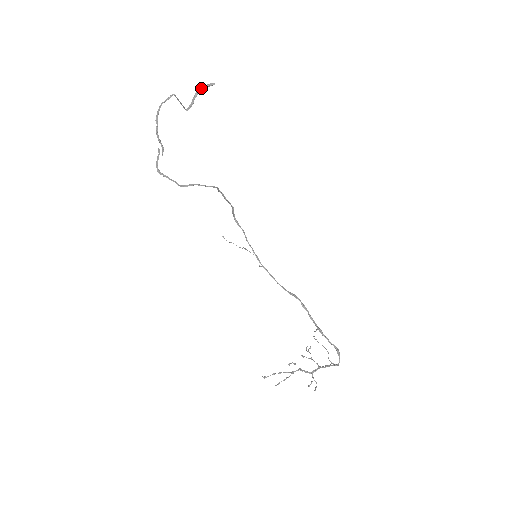
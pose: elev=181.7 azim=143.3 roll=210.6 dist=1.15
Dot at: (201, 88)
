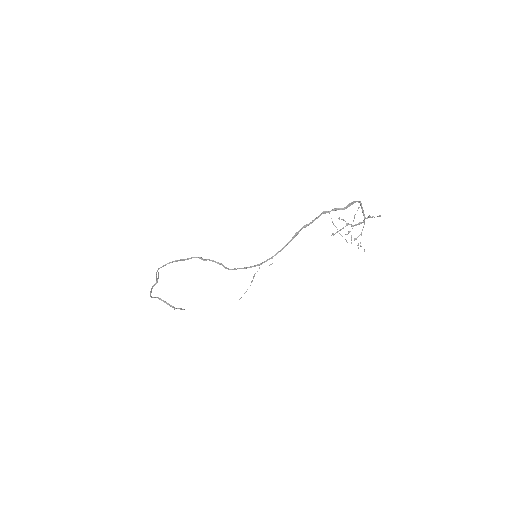
Dot at: (176, 308)
